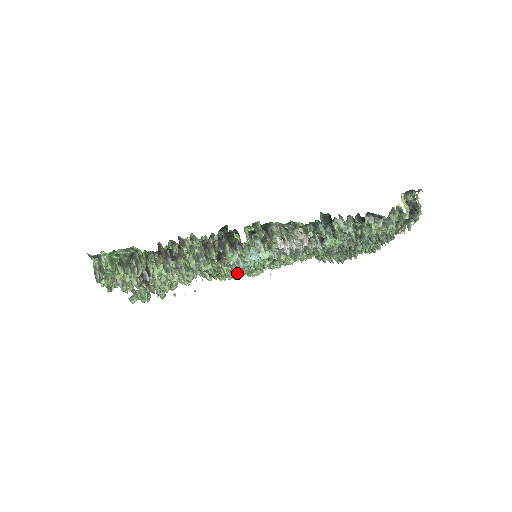
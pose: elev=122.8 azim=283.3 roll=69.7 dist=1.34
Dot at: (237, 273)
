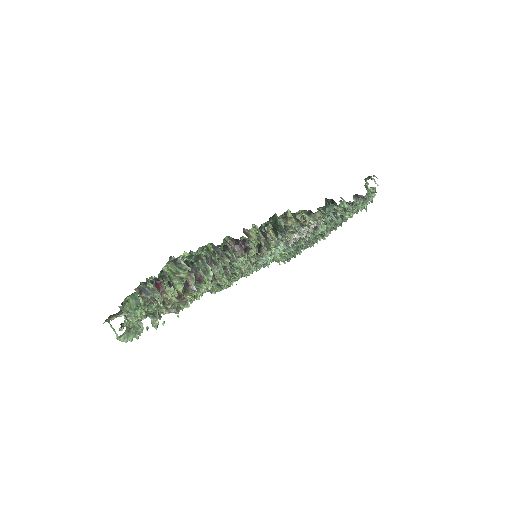
Dot at: (243, 276)
